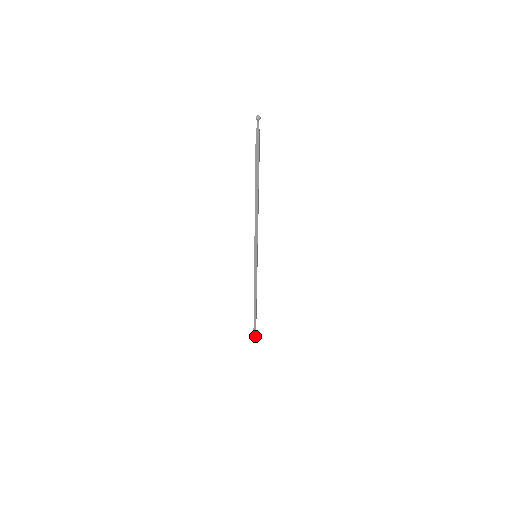
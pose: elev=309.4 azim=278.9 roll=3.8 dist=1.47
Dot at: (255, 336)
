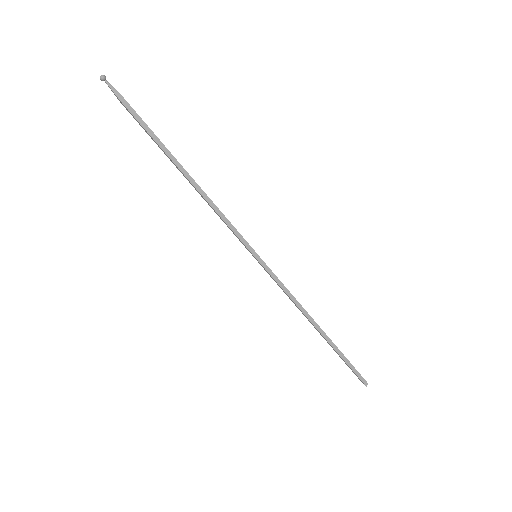
Dot at: (364, 381)
